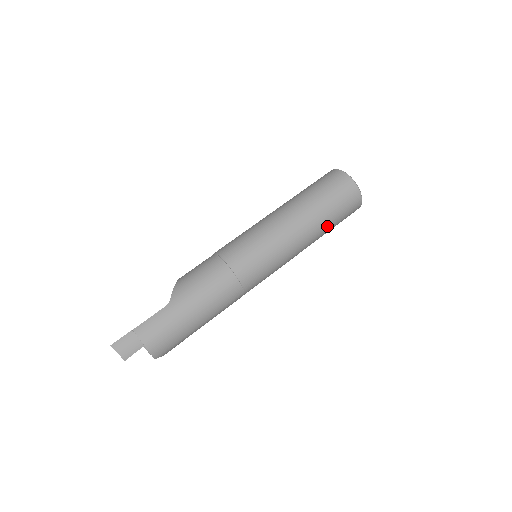
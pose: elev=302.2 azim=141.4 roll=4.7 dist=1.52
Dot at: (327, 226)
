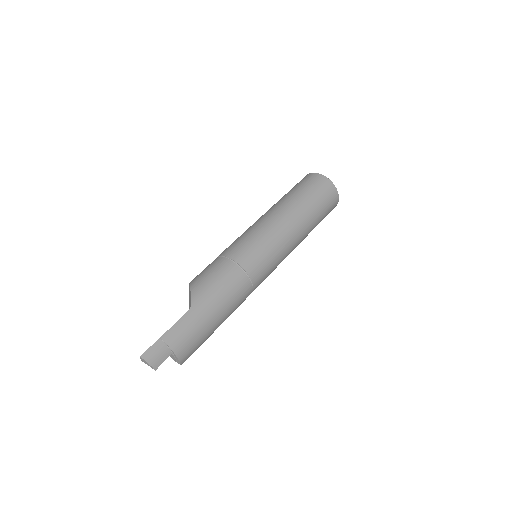
Dot at: (315, 225)
